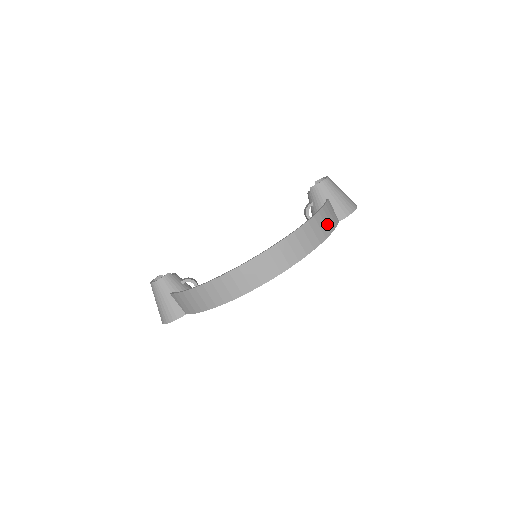
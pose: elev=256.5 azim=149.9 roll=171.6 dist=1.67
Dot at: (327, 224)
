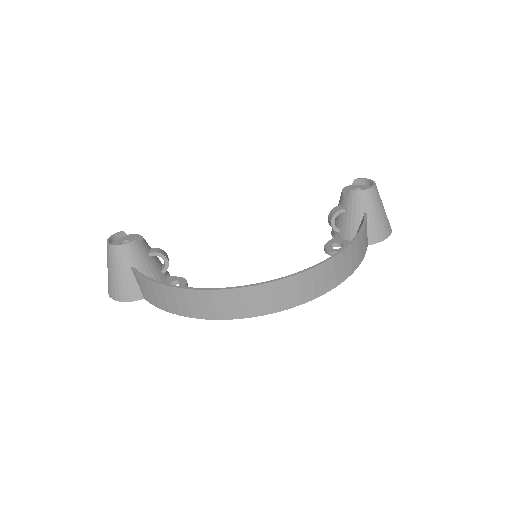
Dot at: (359, 254)
